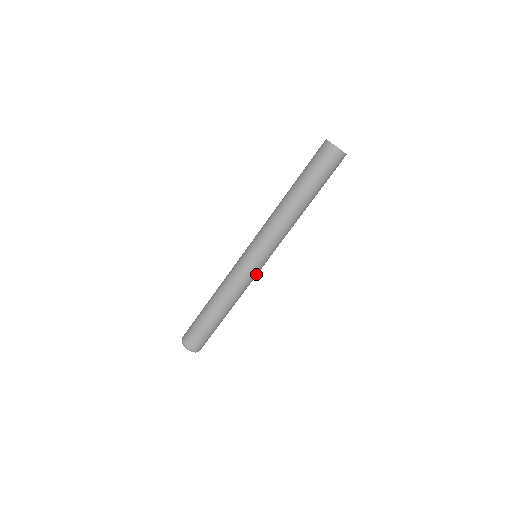
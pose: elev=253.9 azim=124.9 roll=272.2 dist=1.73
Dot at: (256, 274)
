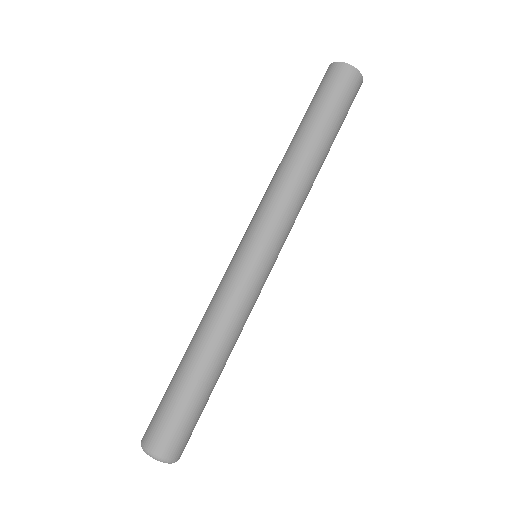
Dot at: occluded
